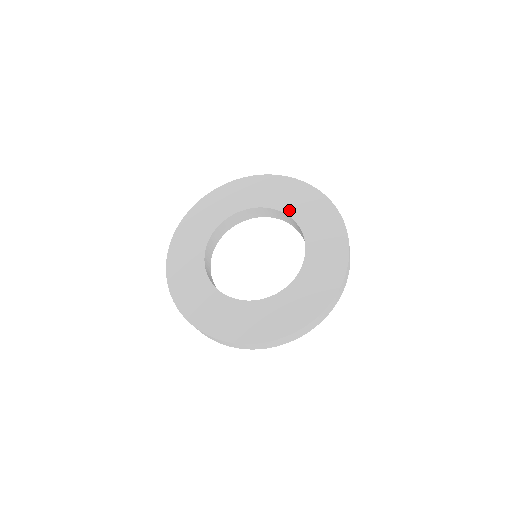
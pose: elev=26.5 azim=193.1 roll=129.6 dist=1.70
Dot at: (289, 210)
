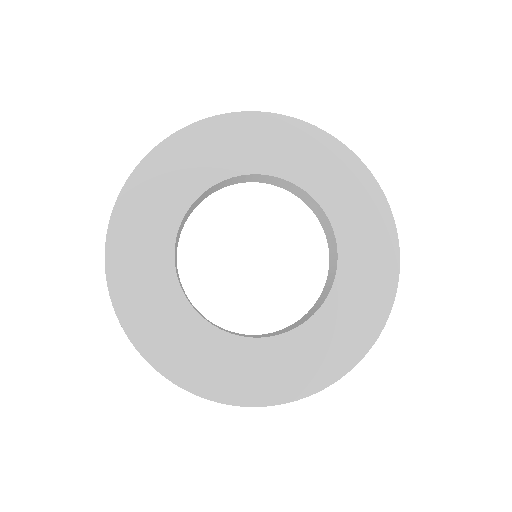
Dot at: (346, 251)
